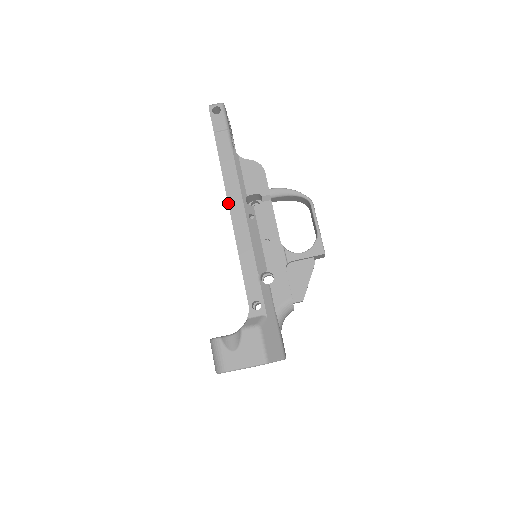
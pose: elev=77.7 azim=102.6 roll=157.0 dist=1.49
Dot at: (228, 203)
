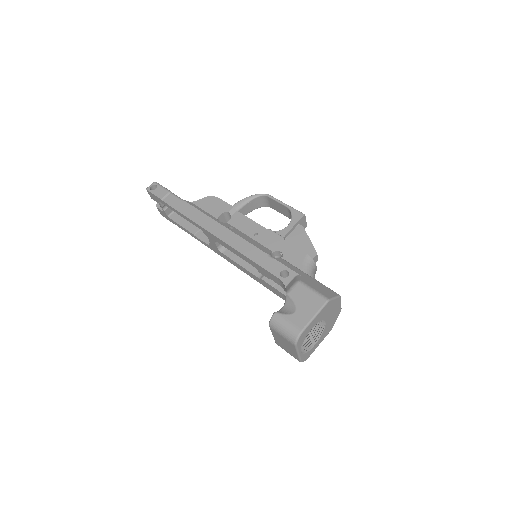
Dot at: (206, 230)
